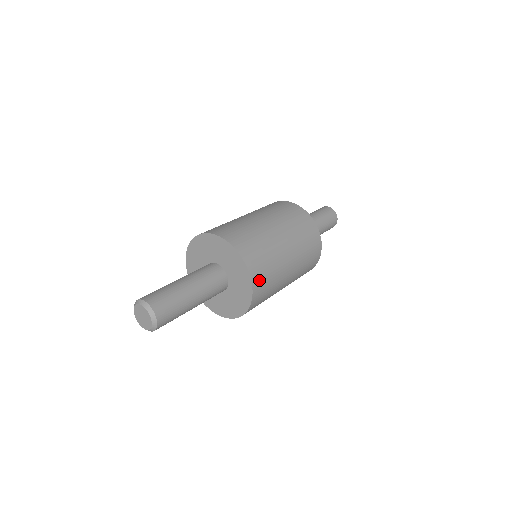
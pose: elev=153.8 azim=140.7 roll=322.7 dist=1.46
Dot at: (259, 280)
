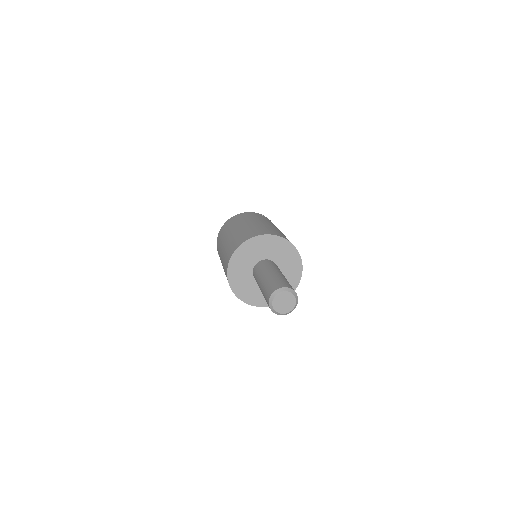
Dot at: occluded
